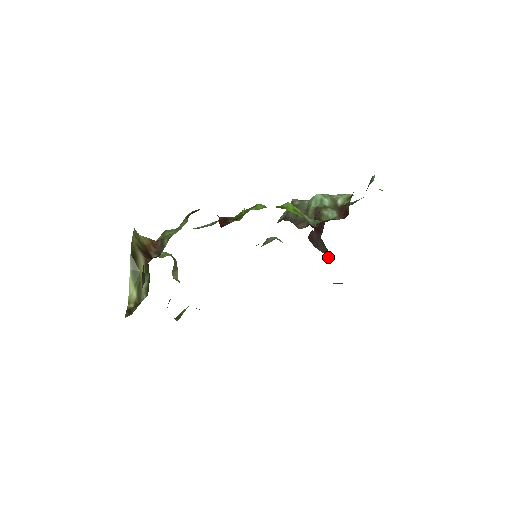
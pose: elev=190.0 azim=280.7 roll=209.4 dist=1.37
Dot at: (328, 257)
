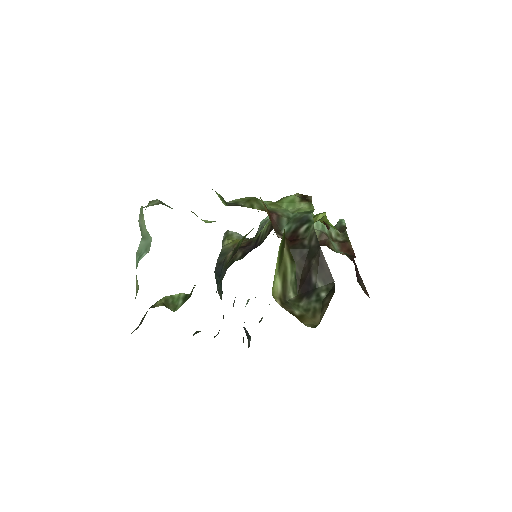
Dot at: occluded
